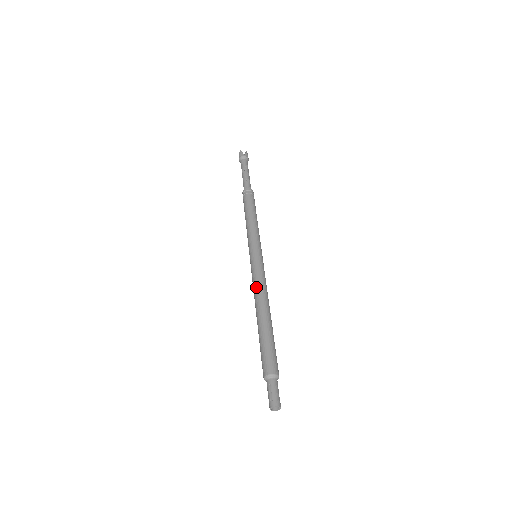
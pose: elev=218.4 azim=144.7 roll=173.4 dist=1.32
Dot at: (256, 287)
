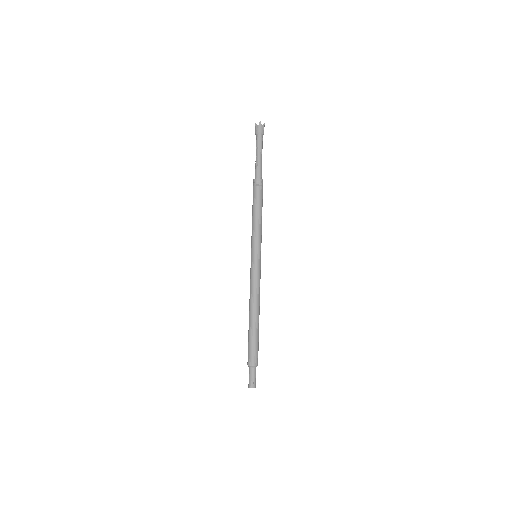
Dot at: occluded
